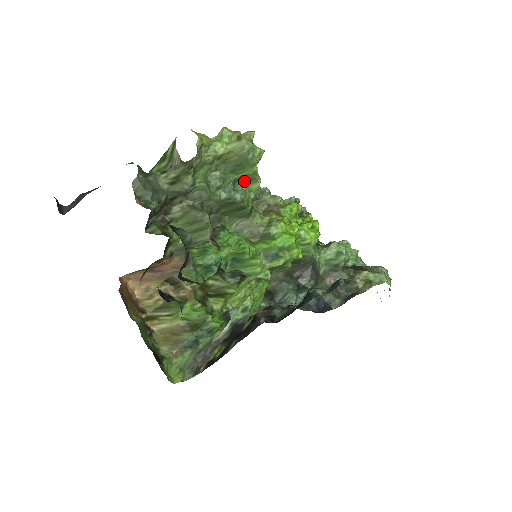
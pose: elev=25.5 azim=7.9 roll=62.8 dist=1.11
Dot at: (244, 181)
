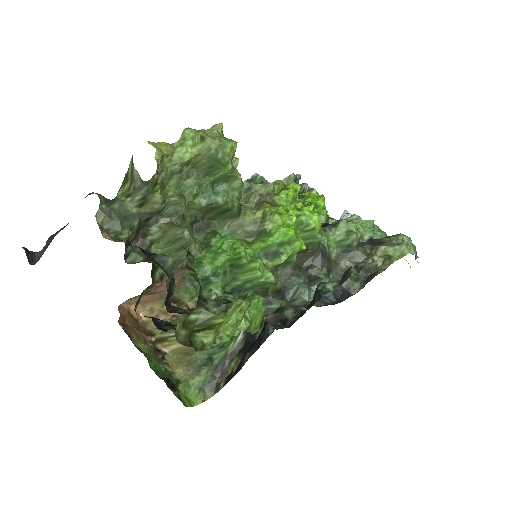
Dot at: (223, 181)
